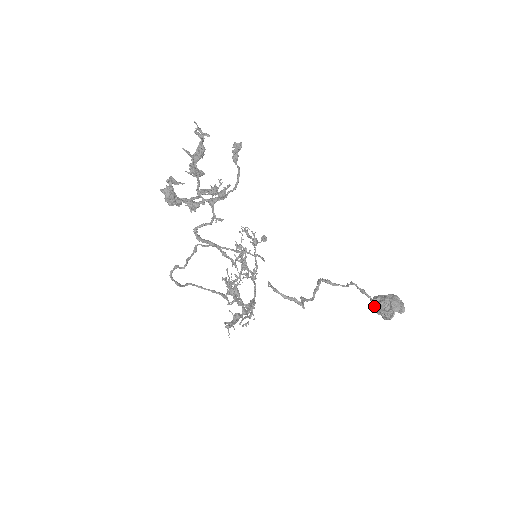
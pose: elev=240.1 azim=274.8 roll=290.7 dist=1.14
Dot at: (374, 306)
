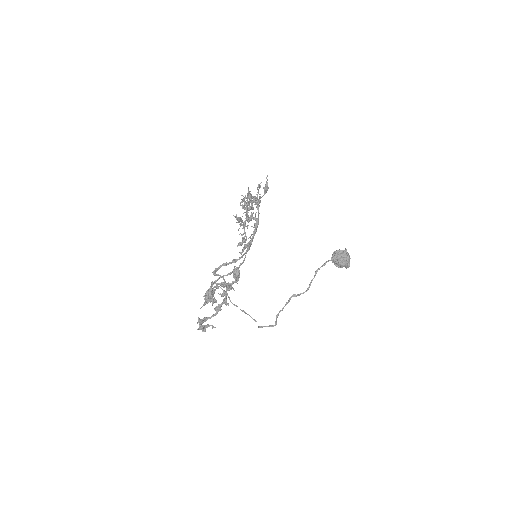
Dot at: (332, 262)
